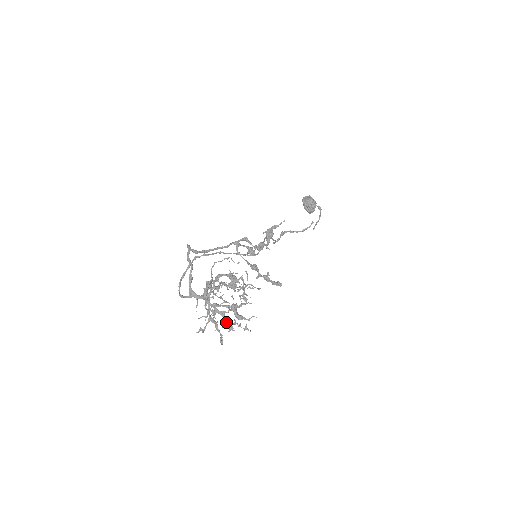
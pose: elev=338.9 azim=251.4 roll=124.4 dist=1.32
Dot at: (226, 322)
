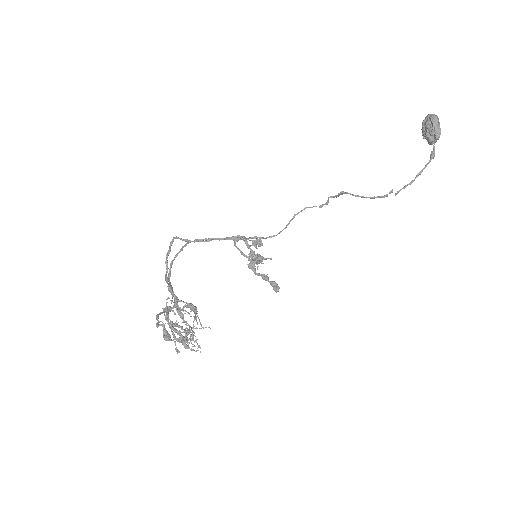
Dot at: occluded
